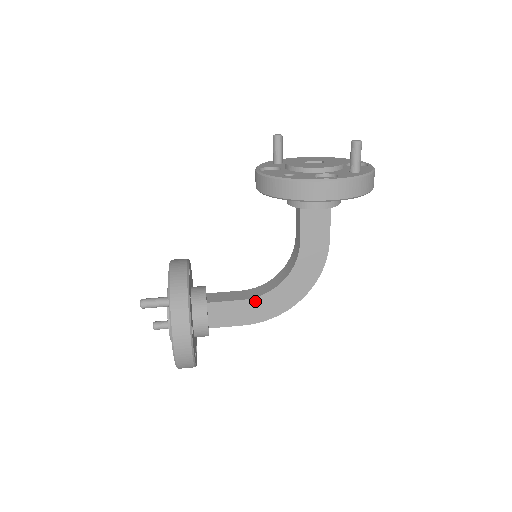
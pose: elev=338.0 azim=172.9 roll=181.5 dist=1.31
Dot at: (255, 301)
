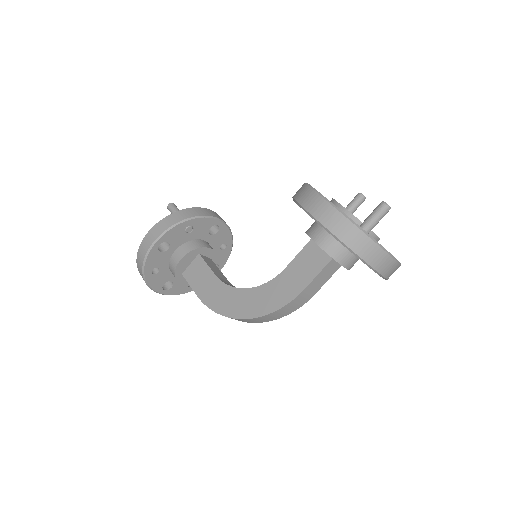
Dot at: (220, 284)
